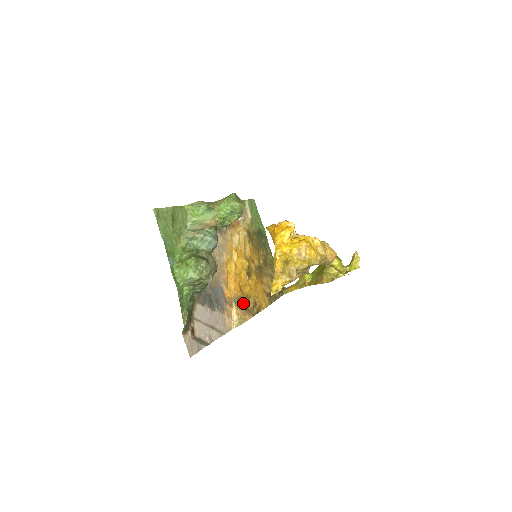
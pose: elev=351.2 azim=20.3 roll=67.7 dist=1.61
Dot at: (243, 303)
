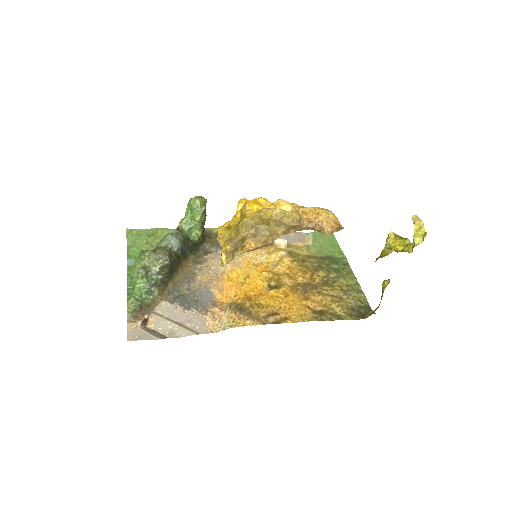
Dot at: (245, 309)
